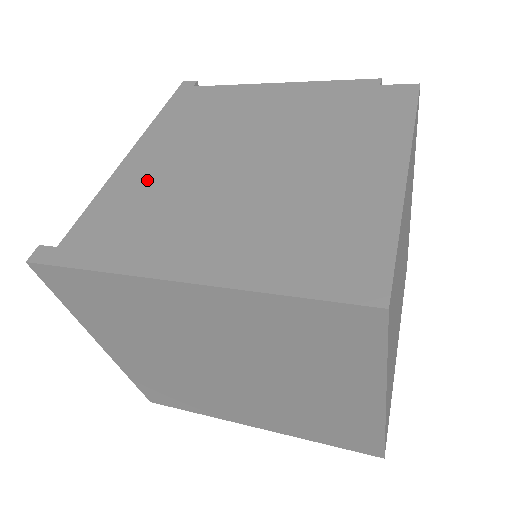
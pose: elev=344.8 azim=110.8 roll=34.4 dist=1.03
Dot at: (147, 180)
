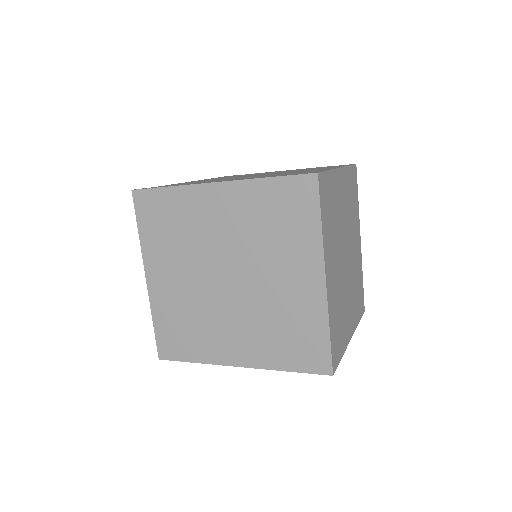
Dot at: occluded
